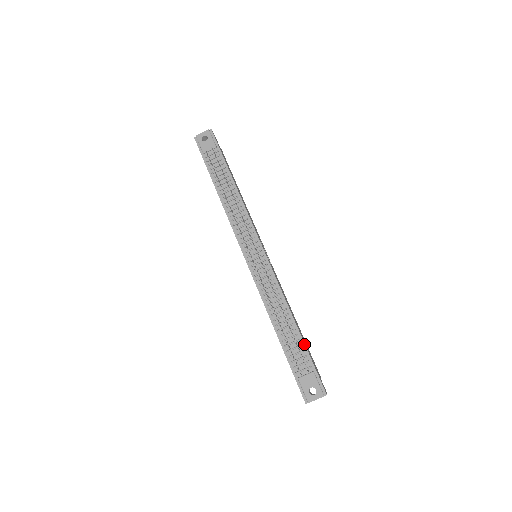
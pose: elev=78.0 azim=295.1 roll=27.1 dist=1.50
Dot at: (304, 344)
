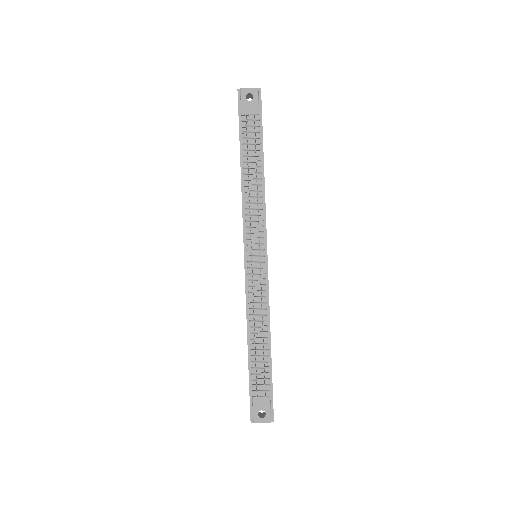
Dot at: (271, 367)
